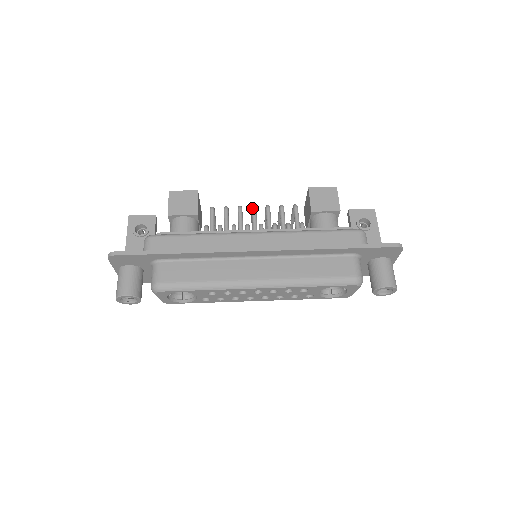
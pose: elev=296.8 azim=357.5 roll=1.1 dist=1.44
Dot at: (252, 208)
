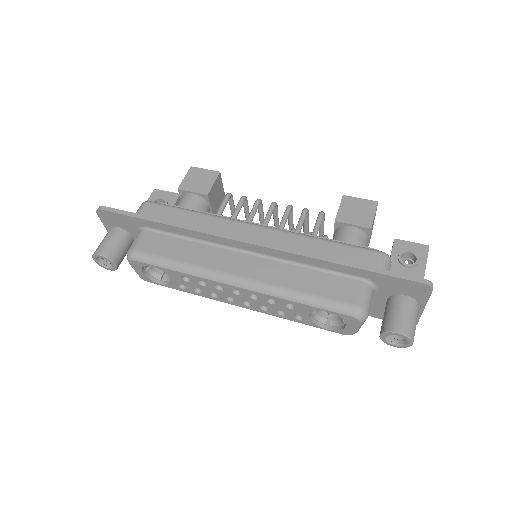
Dot at: (271, 203)
